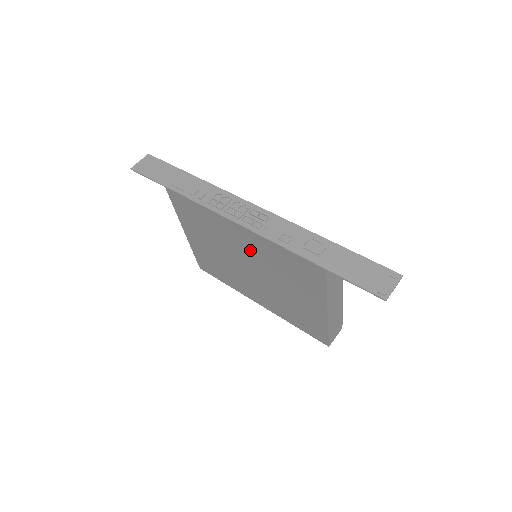
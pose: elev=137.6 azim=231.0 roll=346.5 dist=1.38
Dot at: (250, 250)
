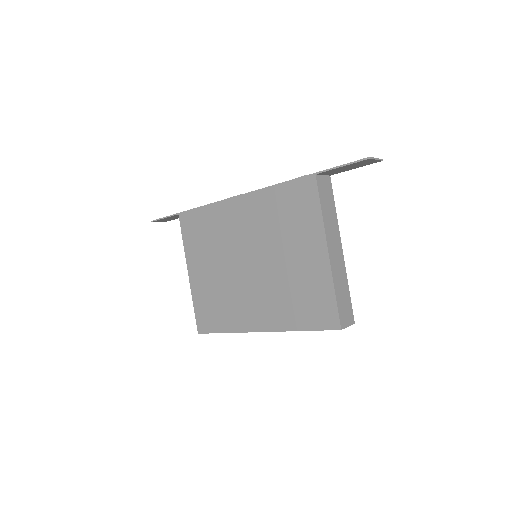
Dot at: (250, 226)
